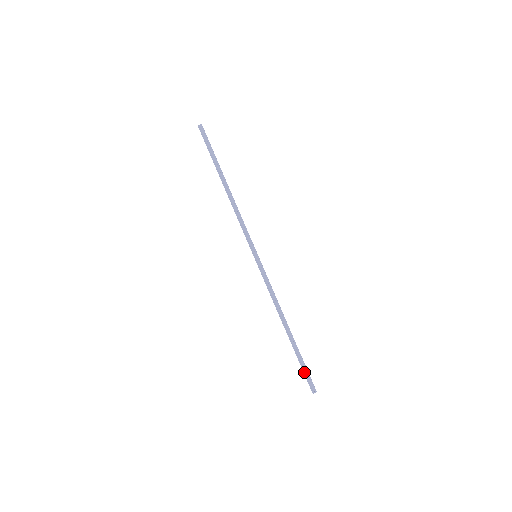
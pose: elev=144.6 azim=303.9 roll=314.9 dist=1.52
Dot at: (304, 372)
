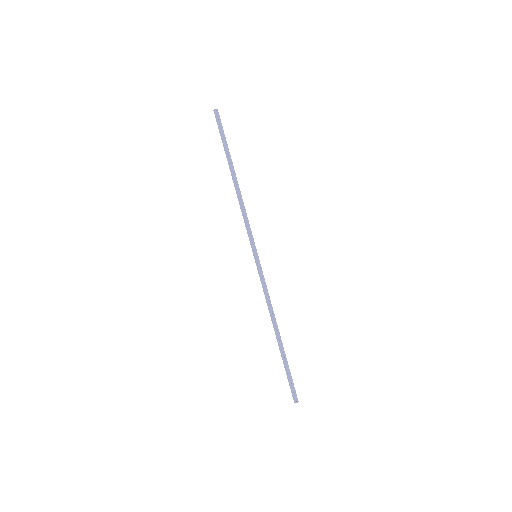
Dot at: (288, 380)
